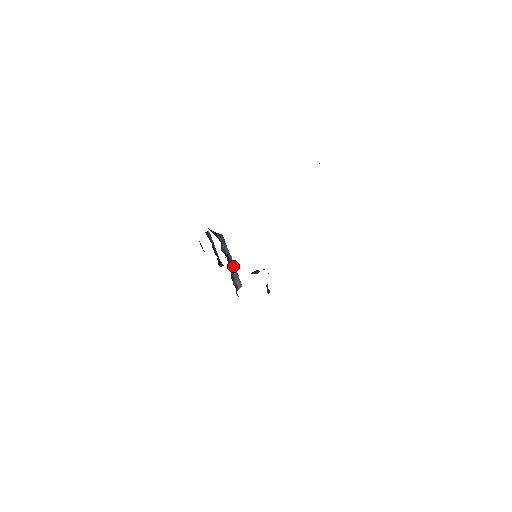
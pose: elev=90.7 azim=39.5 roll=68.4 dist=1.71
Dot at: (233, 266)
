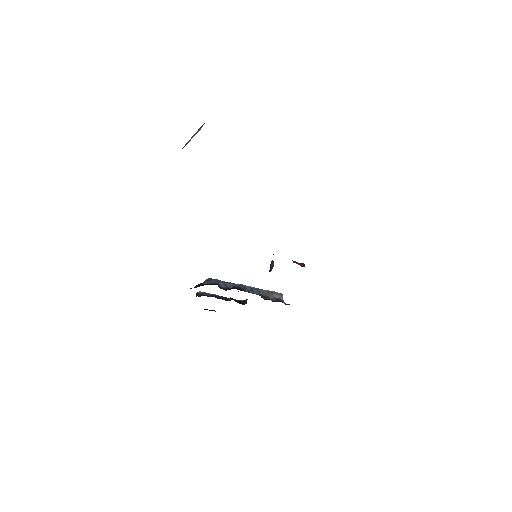
Dot at: (252, 289)
